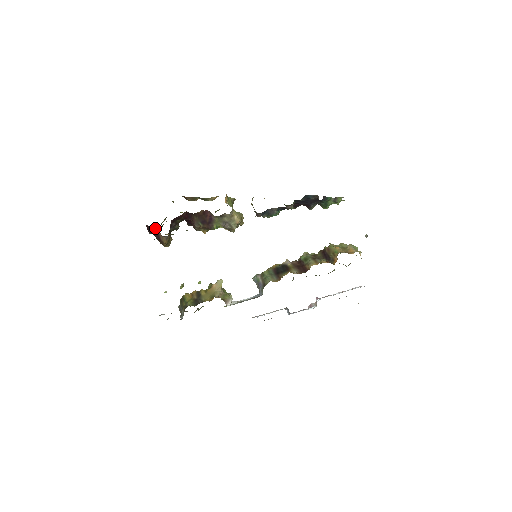
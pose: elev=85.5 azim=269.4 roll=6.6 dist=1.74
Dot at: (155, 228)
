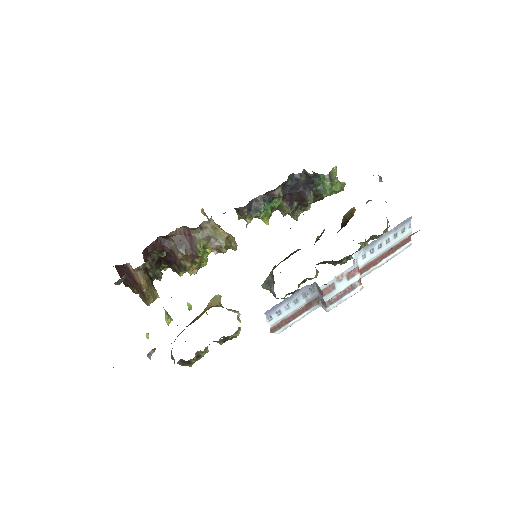
Dot at: occluded
